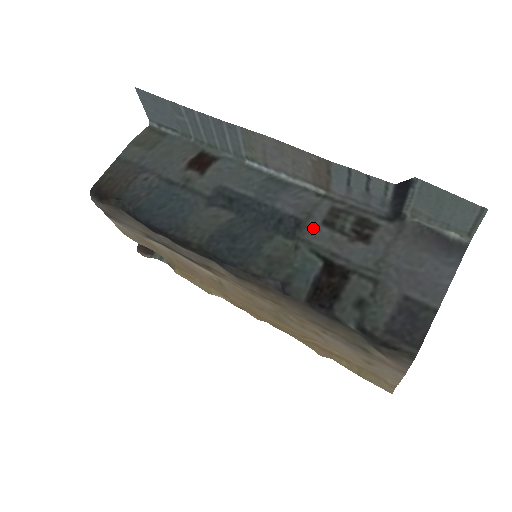
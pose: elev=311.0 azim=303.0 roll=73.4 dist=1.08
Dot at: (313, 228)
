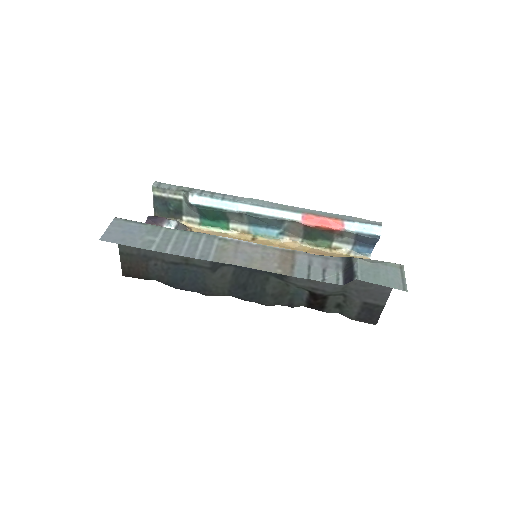
Dot at: (294, 277)
